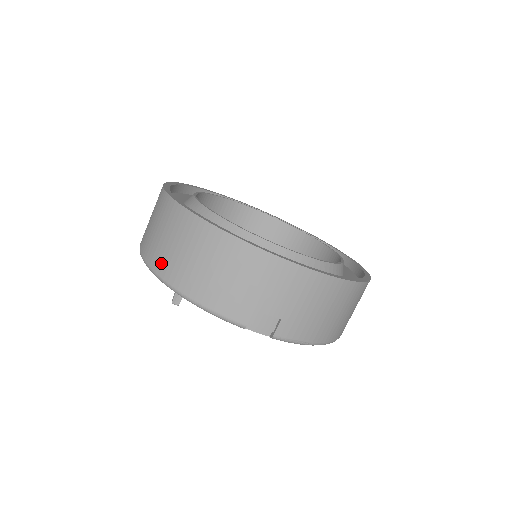
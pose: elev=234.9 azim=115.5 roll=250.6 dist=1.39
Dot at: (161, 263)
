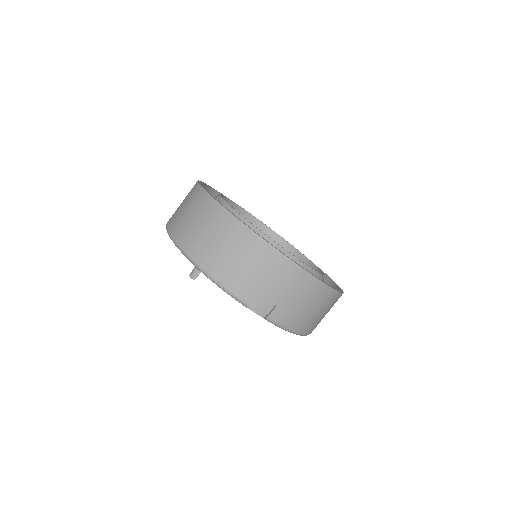
Dot at: (190, 243)
